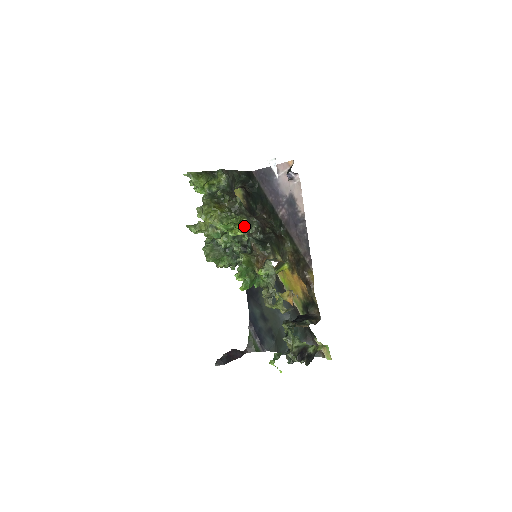
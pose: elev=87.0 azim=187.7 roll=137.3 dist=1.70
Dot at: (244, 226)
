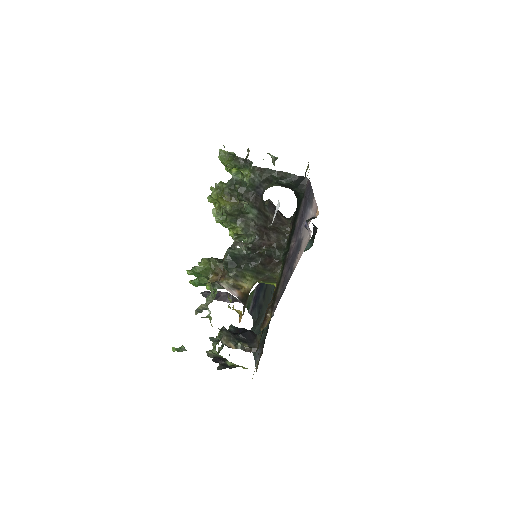
Dot at: (236, 233)
